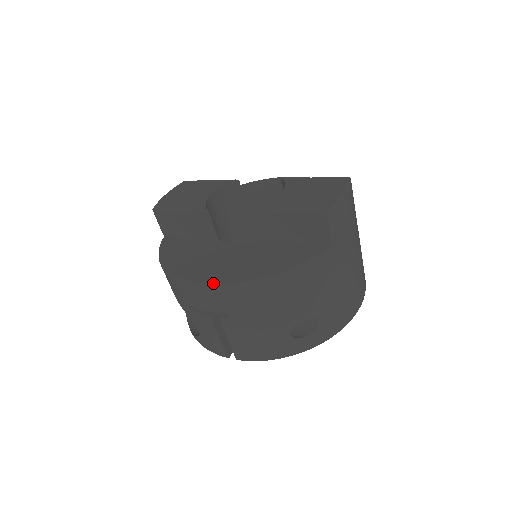
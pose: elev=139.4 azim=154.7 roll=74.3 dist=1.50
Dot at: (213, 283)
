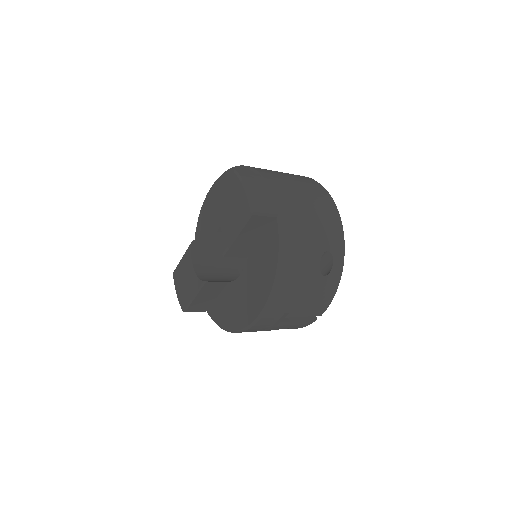
Dot at: (258, 314)
